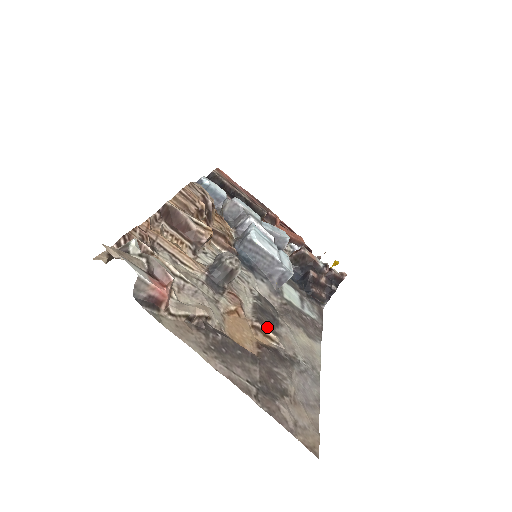
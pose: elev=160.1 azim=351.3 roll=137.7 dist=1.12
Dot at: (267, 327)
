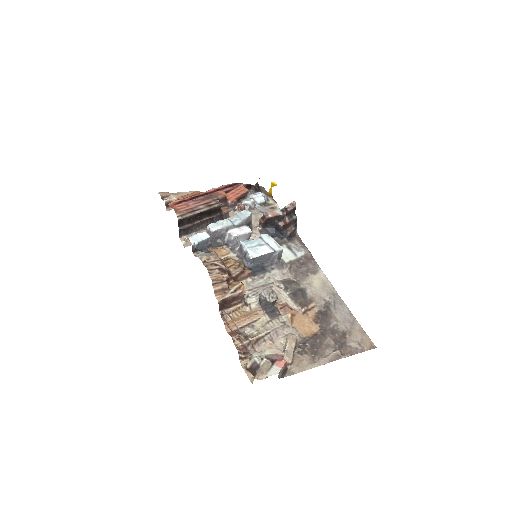
Dot at: (306, 304)
